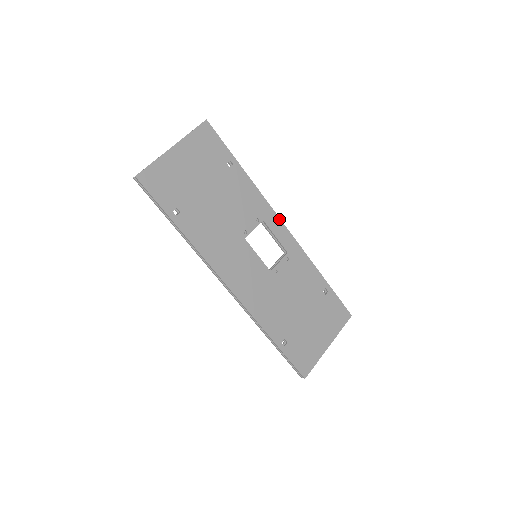
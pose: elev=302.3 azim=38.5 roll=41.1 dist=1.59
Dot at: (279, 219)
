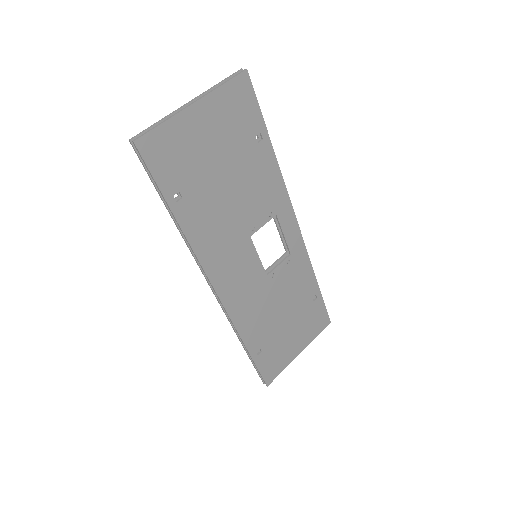
Dot at: (294, 214)
